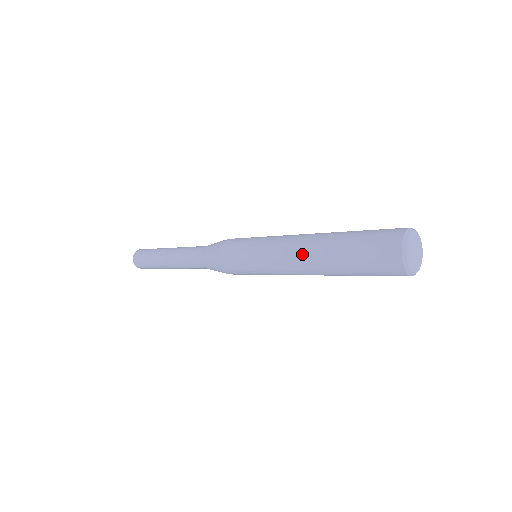
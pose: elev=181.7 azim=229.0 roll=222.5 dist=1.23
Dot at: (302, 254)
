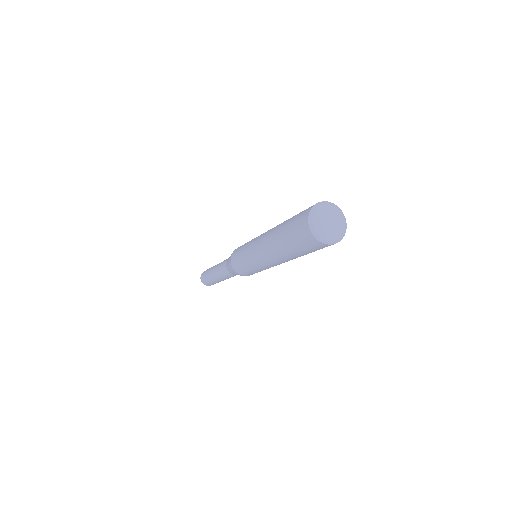
Dot at: (270, 256)
